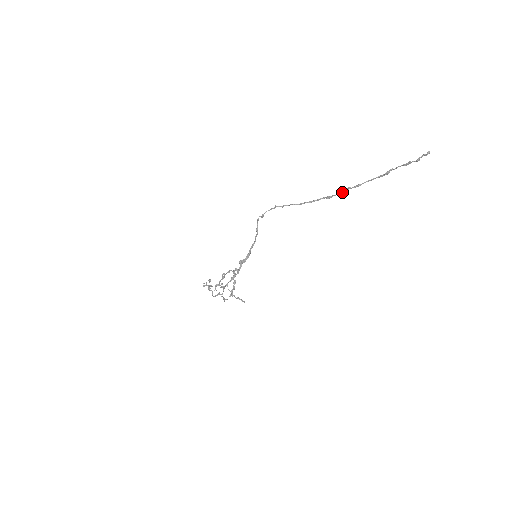
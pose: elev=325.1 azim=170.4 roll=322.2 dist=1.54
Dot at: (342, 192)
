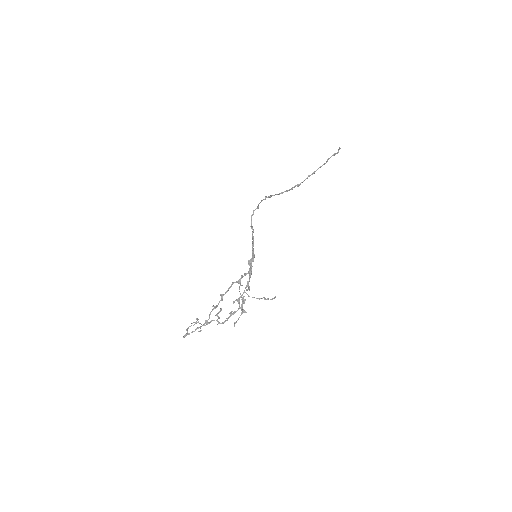
Dot at: occluded
